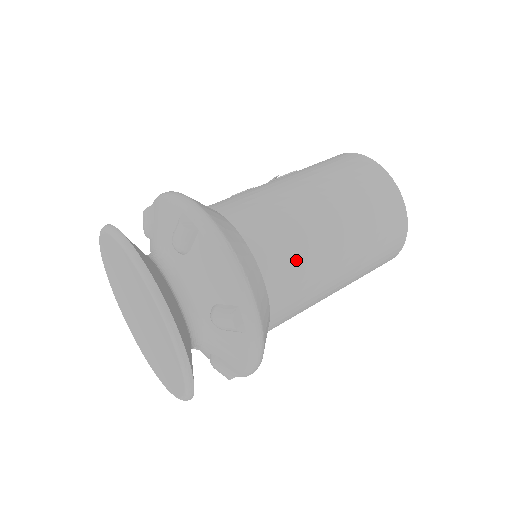
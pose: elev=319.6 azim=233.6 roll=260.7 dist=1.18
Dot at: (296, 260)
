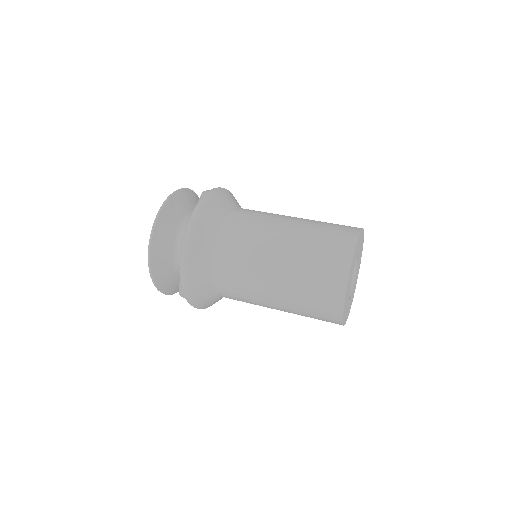
Dot at: (243, 241)
